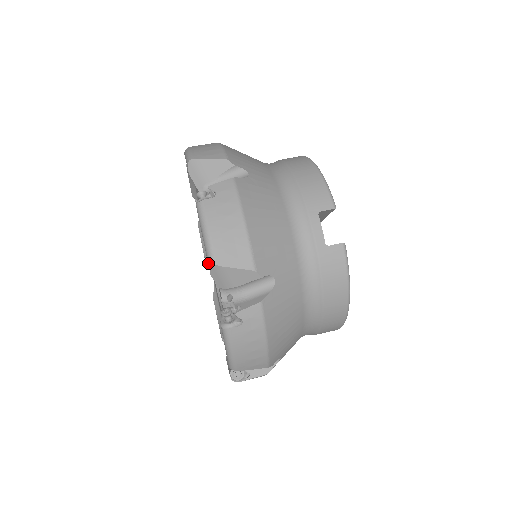
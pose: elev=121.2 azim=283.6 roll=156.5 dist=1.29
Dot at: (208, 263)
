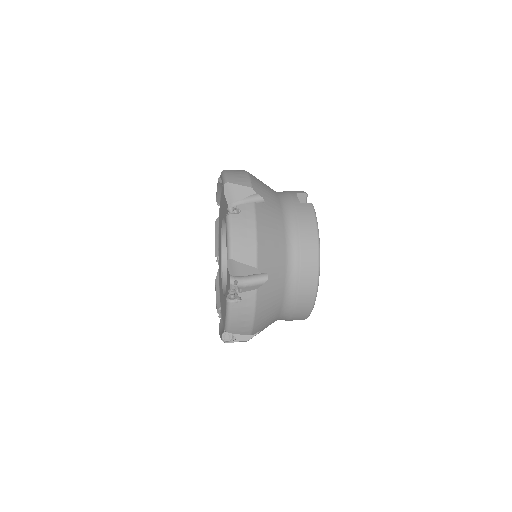
Dot at: (223, 185)
